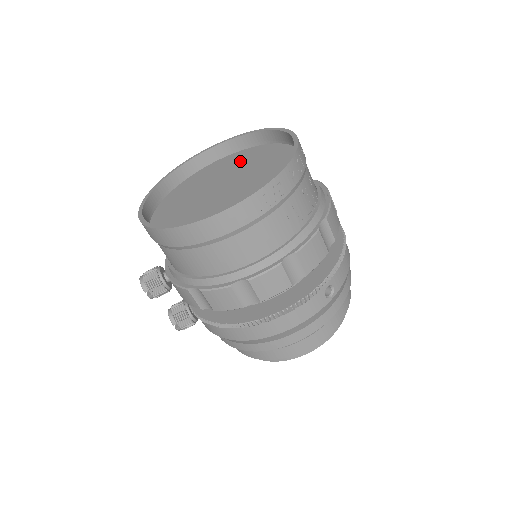
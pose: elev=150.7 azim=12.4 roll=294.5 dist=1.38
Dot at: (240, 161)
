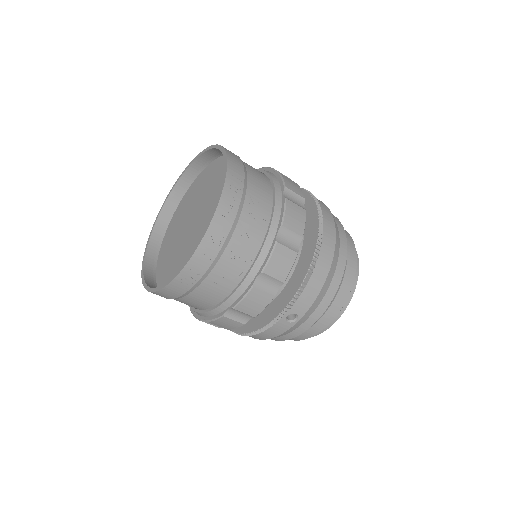
Dot at: (216, 179)
